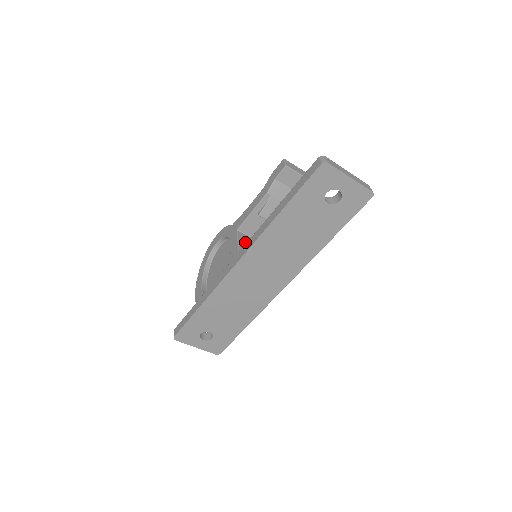
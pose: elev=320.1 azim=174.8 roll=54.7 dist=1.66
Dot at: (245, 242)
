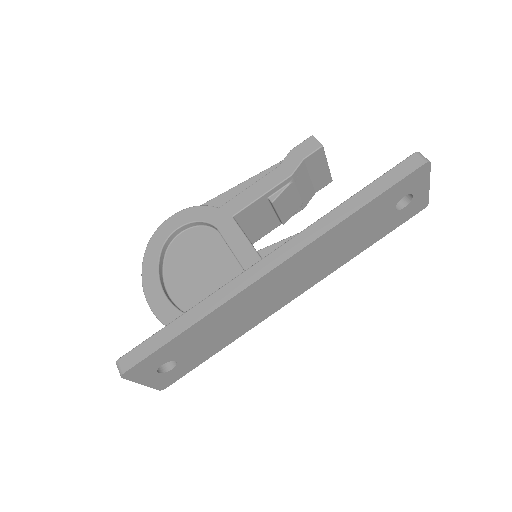
Dot at: occluded
